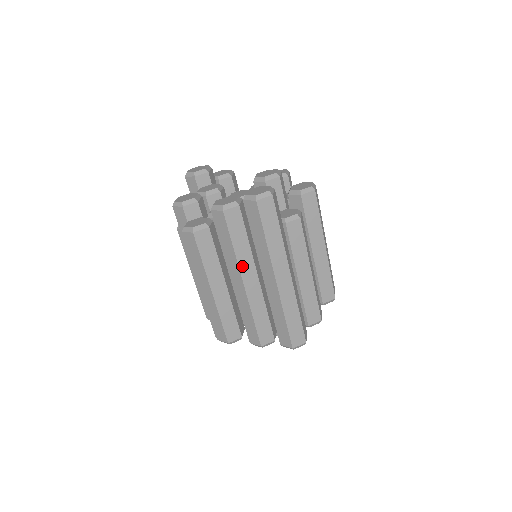
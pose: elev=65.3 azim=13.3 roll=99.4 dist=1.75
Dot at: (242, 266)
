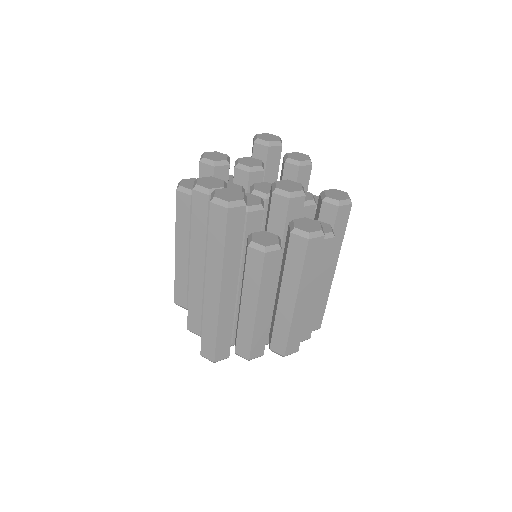
Dot at: (193, 251)
